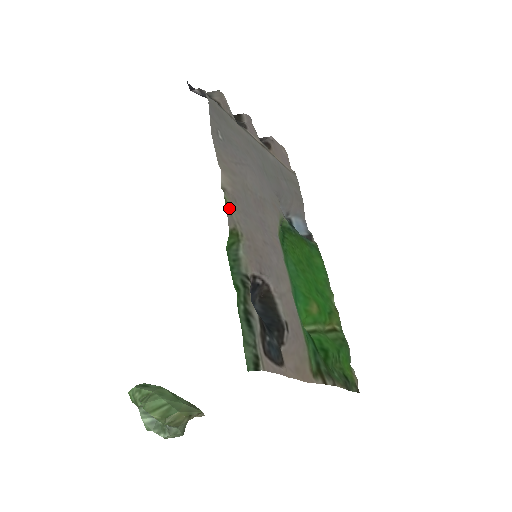
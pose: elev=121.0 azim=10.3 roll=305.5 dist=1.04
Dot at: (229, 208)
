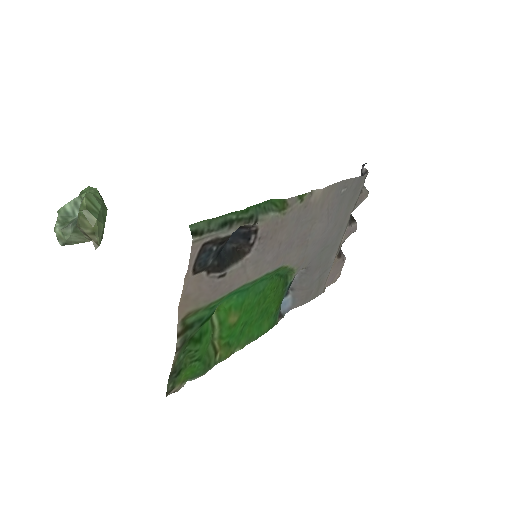
Dot at: (300, 199)
